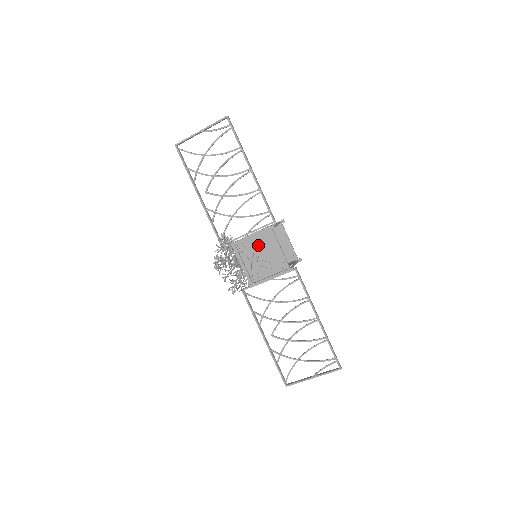
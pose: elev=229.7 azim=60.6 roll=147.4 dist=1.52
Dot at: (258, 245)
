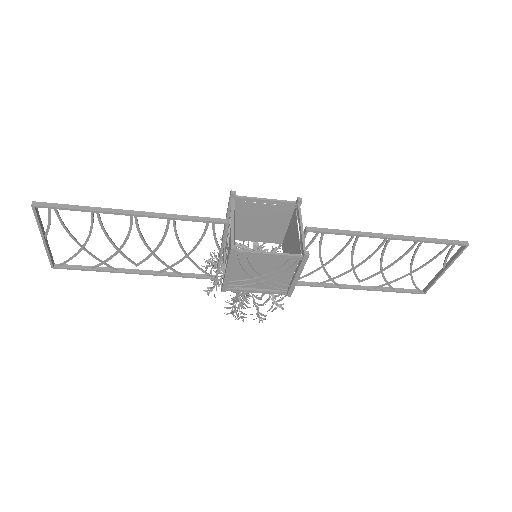
Dot at: (245, 269)
